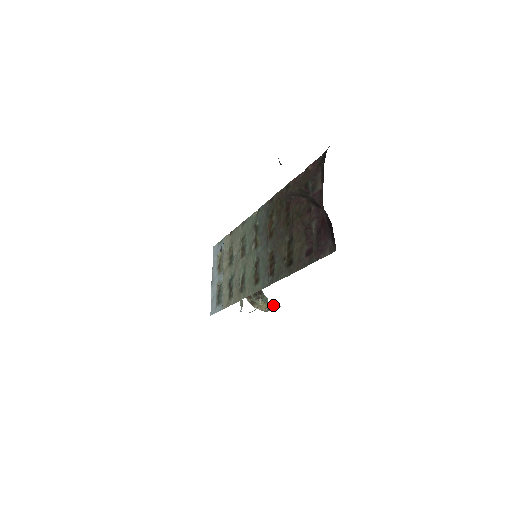
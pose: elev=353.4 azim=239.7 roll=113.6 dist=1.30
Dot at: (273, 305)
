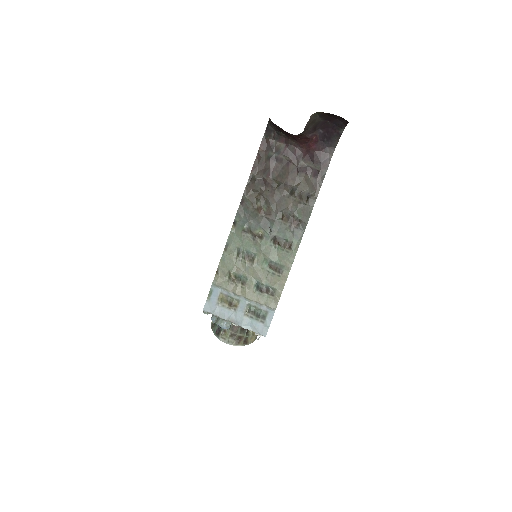
Dot at: occluded
